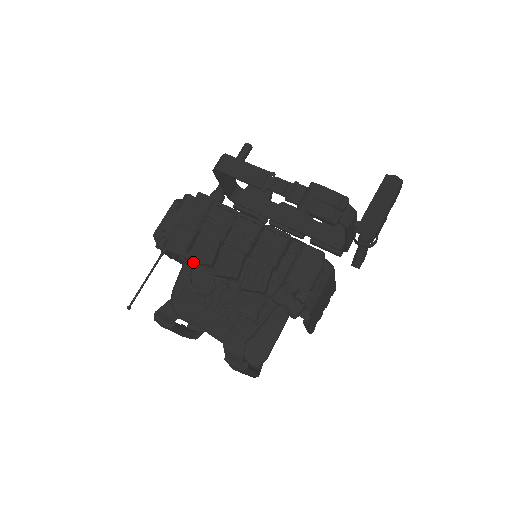
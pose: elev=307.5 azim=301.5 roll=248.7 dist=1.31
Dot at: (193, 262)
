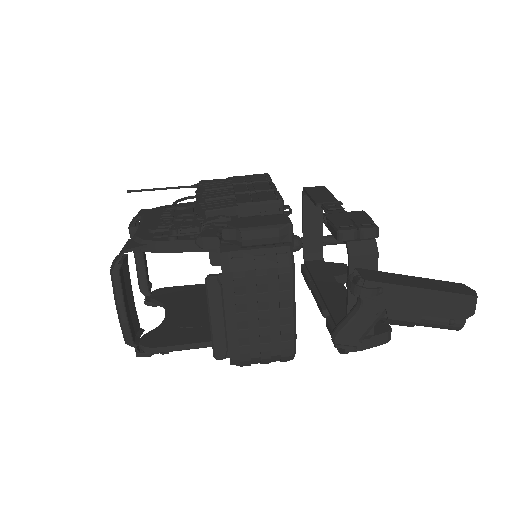
Dot at: (198, 185)
